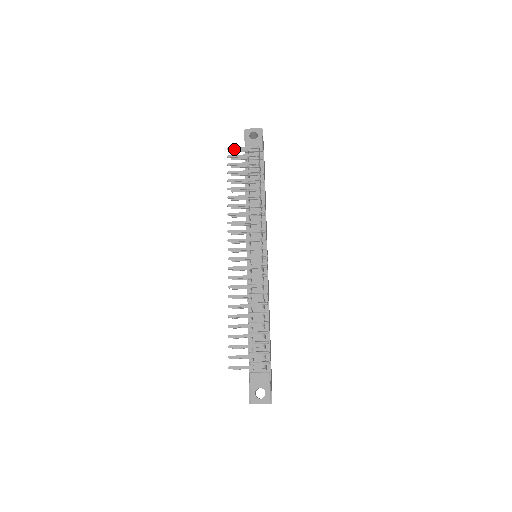
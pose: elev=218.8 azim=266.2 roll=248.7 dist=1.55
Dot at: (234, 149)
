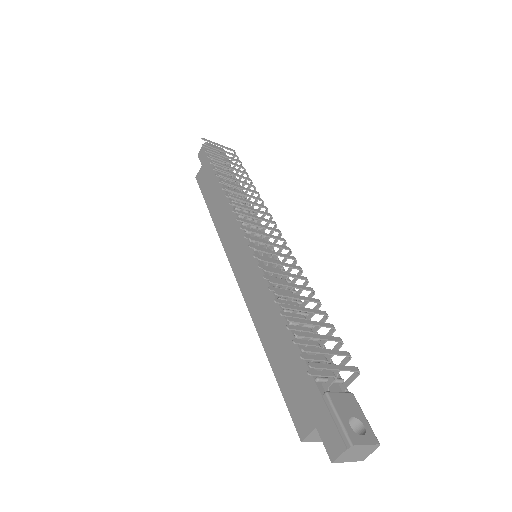
Dot at: (210, 142)
